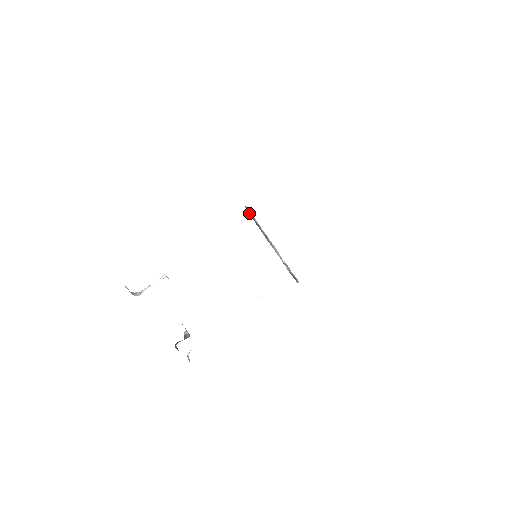
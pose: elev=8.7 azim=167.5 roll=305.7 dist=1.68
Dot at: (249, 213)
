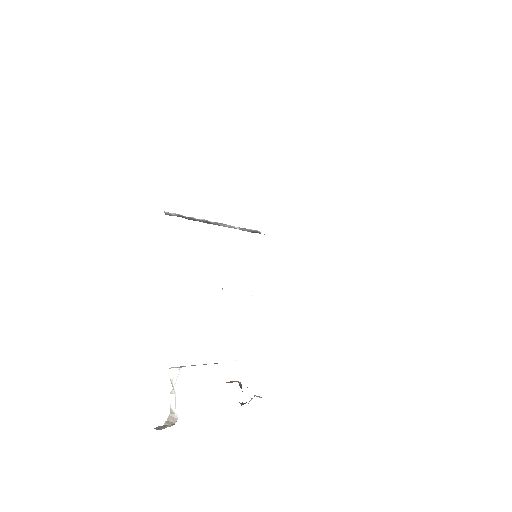
Dot at: occluded
